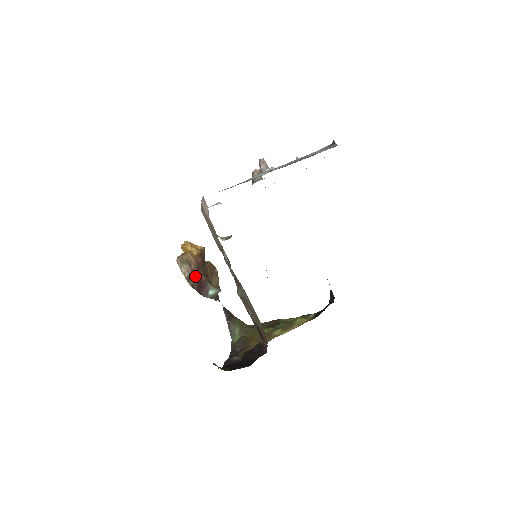
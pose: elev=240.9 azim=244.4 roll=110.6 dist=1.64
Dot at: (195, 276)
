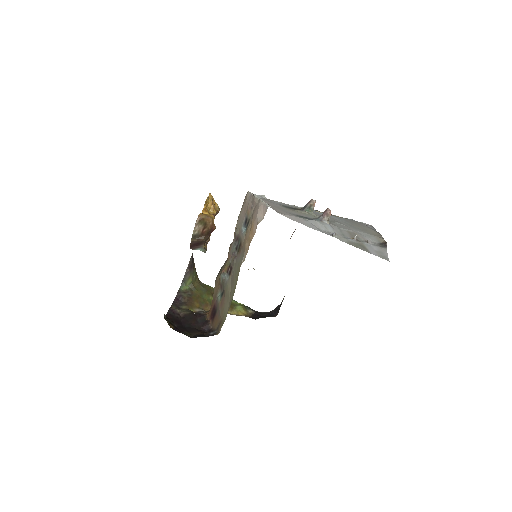
Dot at: (201, 238)
